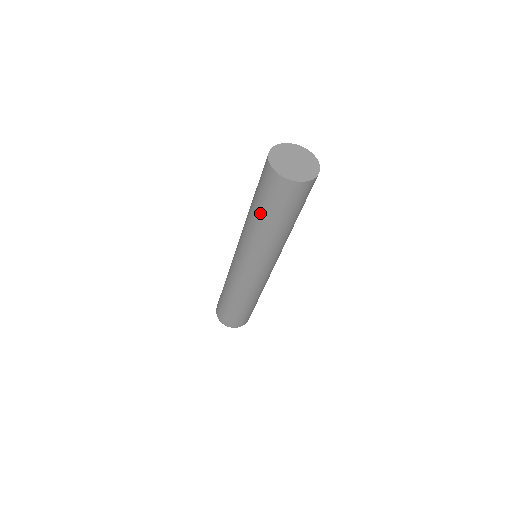
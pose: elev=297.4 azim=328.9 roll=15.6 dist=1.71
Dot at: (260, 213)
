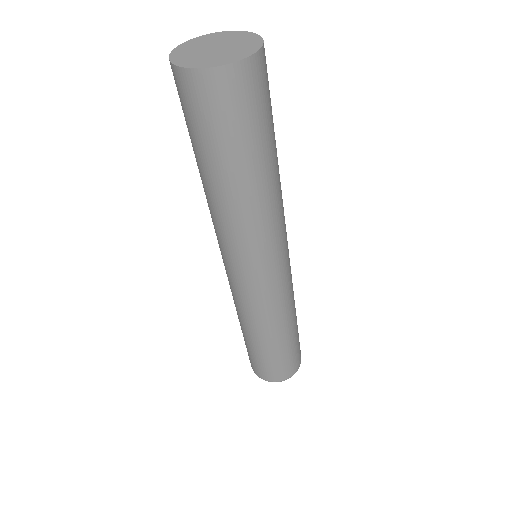
Dot at: (225, 169)
